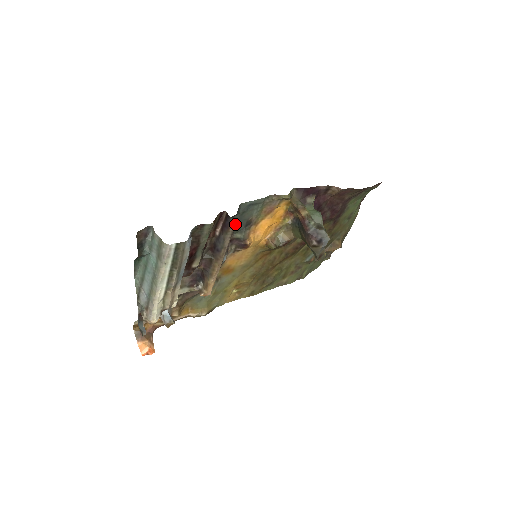
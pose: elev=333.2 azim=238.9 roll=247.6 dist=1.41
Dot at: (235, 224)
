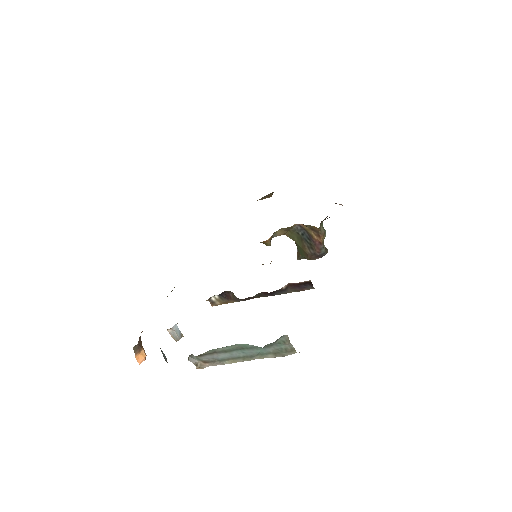
Dot at: (308, 287)
